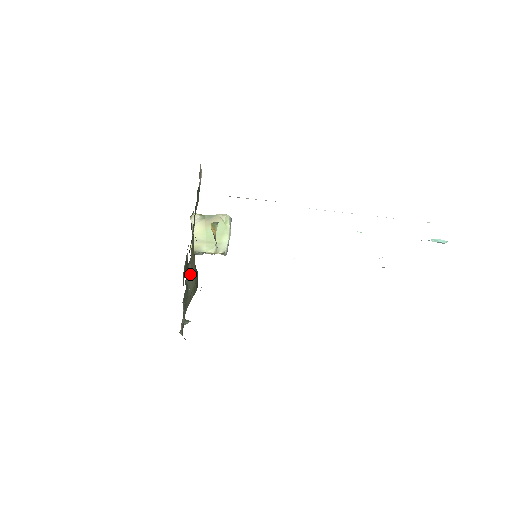
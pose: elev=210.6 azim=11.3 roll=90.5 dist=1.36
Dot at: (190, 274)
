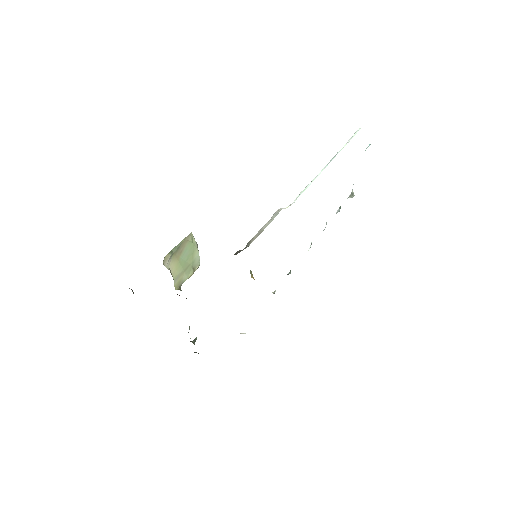
Dot at: occluded
